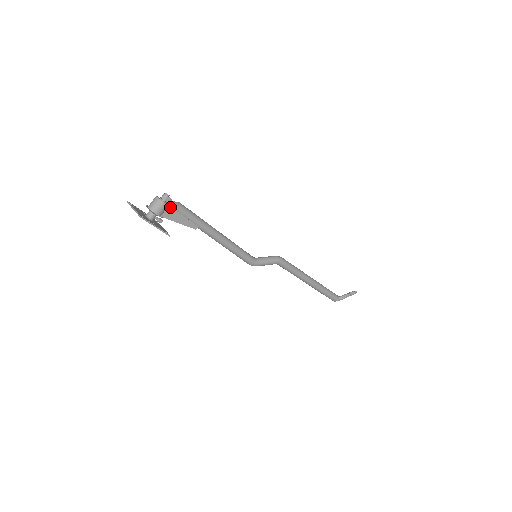
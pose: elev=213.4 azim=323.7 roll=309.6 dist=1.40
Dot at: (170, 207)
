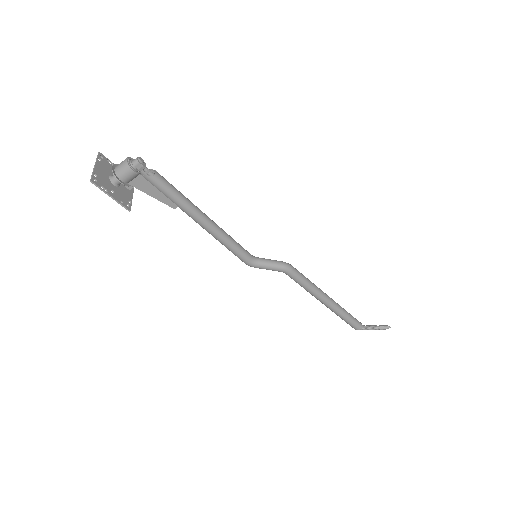
Dot at: (141, 176)
